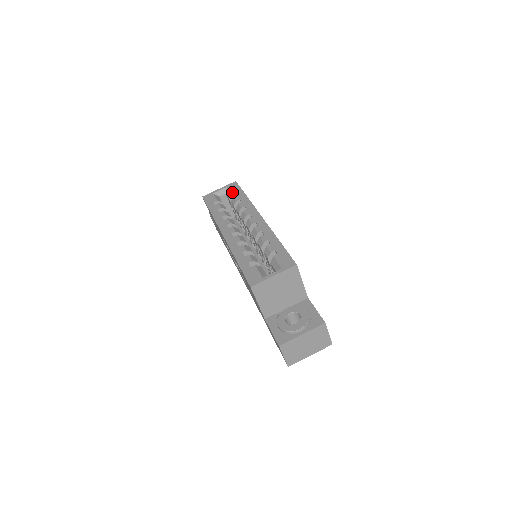
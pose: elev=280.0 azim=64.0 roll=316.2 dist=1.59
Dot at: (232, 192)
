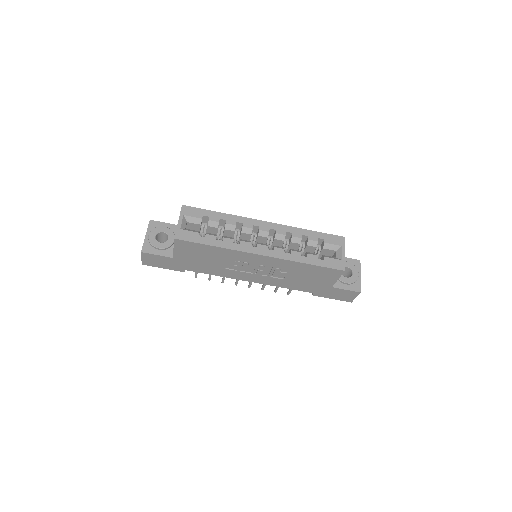
Dot at: (200, 217)
